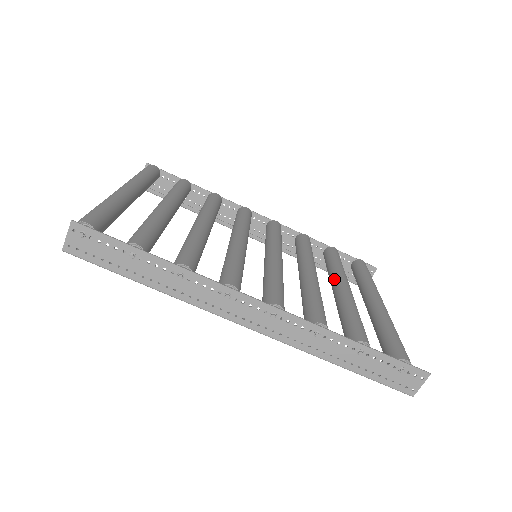
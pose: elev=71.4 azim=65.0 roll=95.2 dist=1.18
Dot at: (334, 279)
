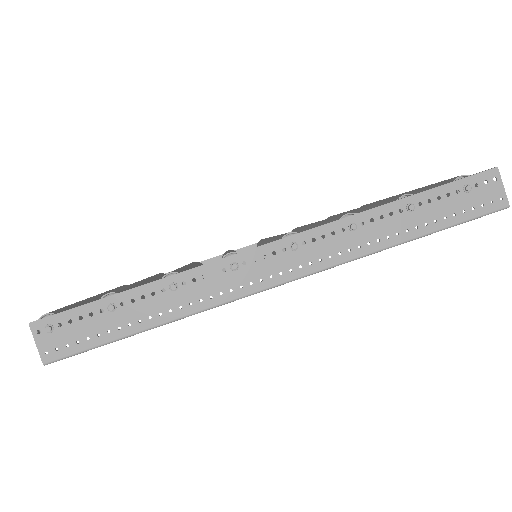
Dot at: occluded
